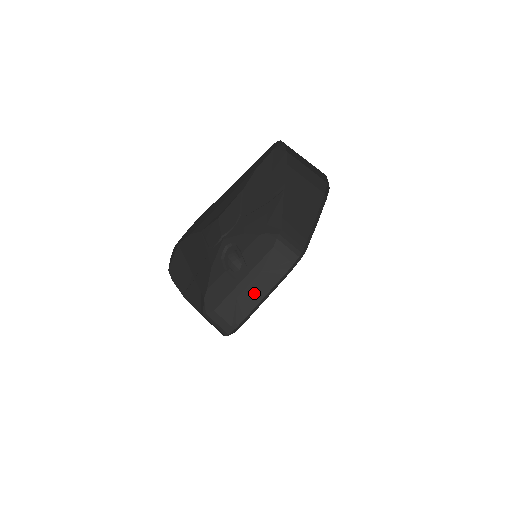
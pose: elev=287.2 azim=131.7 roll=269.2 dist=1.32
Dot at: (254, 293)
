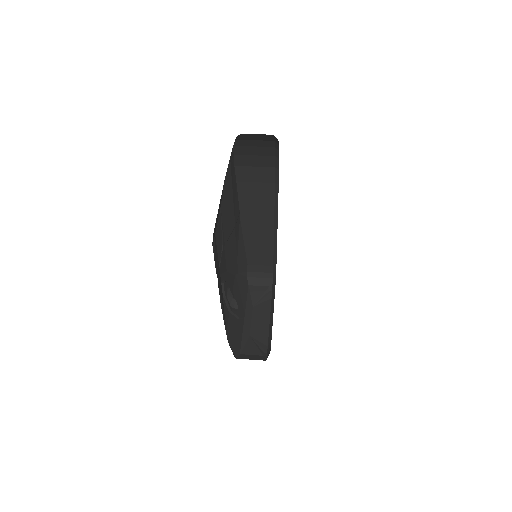
Dot at: (260, 324)
